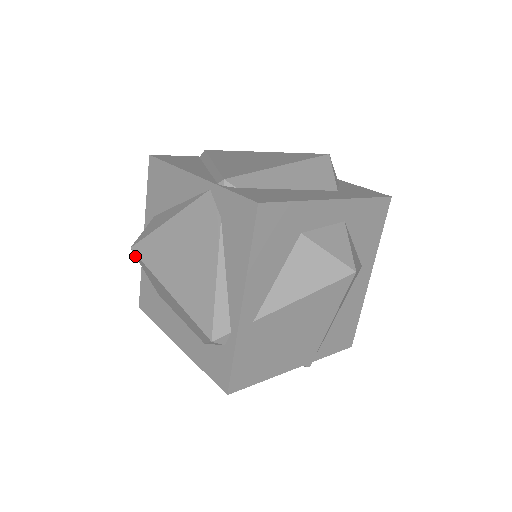
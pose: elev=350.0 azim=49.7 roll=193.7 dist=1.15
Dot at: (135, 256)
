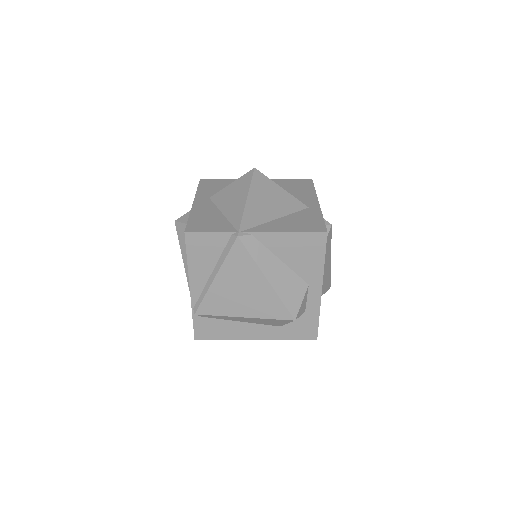
Dot at: occluded
